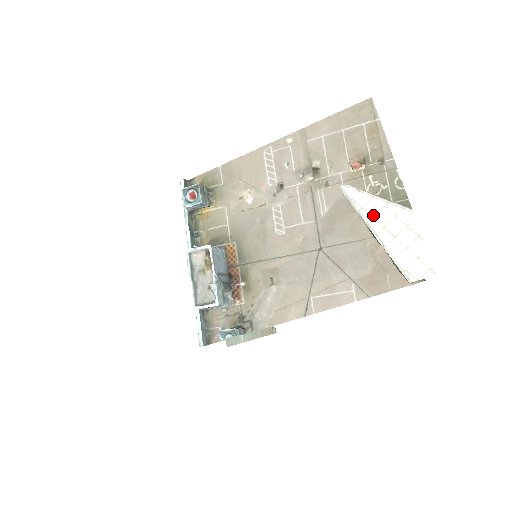
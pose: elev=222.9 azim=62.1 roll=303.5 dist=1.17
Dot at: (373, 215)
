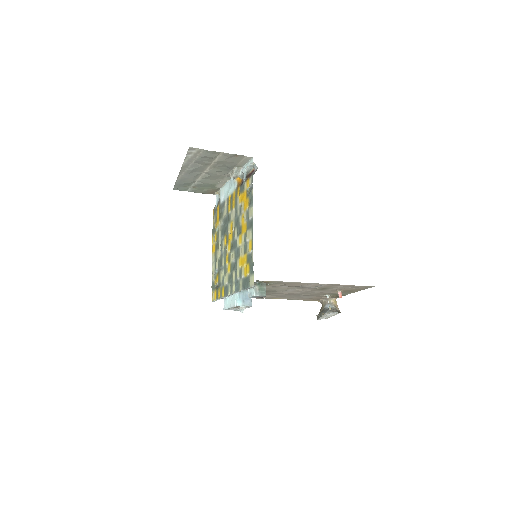
Dot at: occluded
